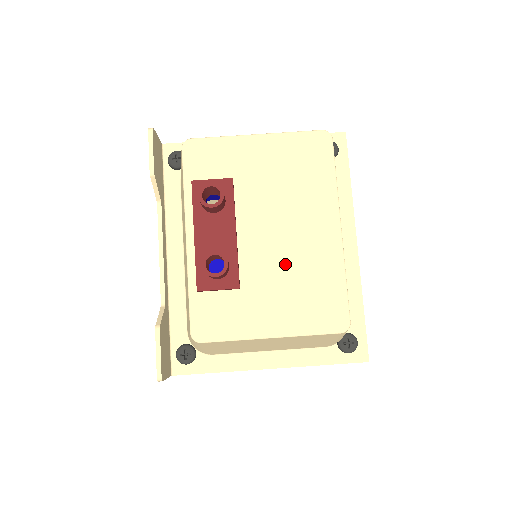
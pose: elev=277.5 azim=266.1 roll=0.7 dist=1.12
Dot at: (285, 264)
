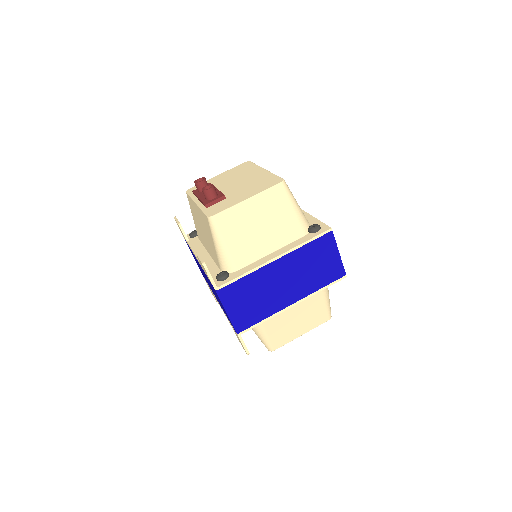
Dot at: (244, 185)
